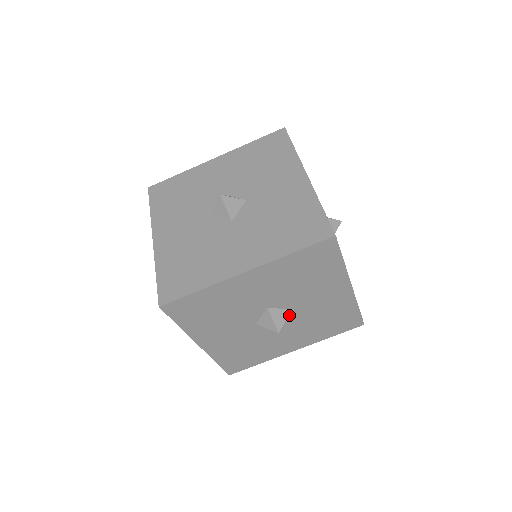
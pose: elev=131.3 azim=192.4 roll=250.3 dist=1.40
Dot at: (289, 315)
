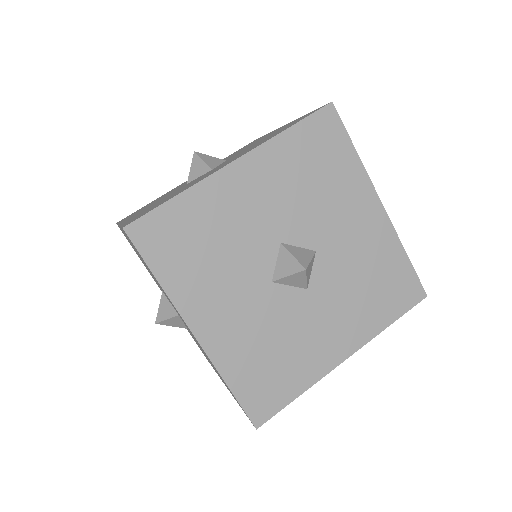
Dot at: occluded
